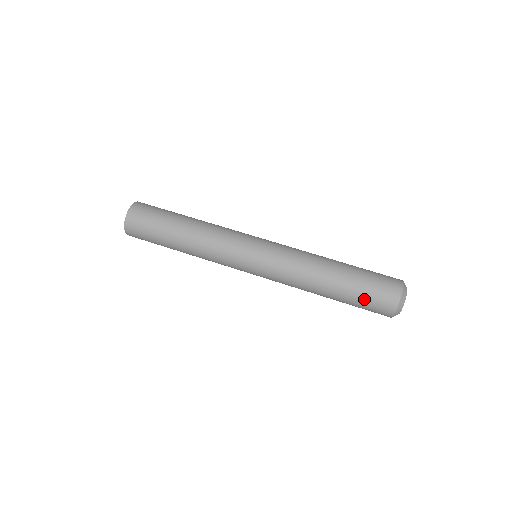
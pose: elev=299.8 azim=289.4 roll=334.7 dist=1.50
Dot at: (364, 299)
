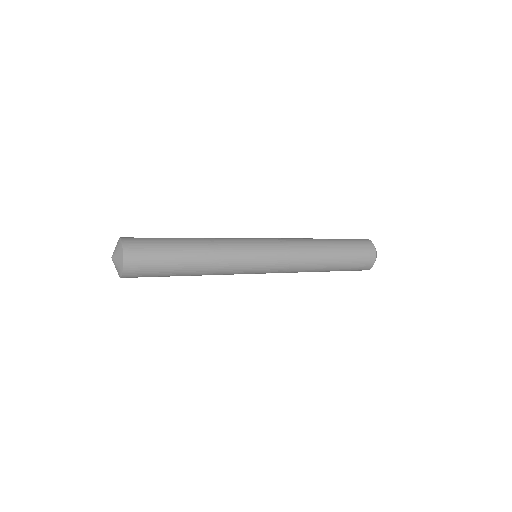
Dot at: (346, 239)
